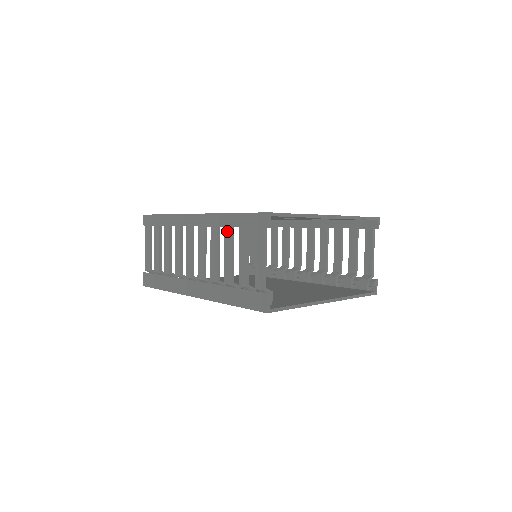
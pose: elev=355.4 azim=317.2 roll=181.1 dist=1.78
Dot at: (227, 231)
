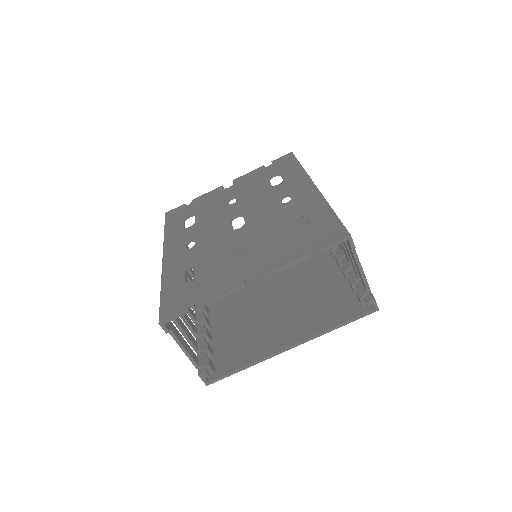
Dot at: occluded
